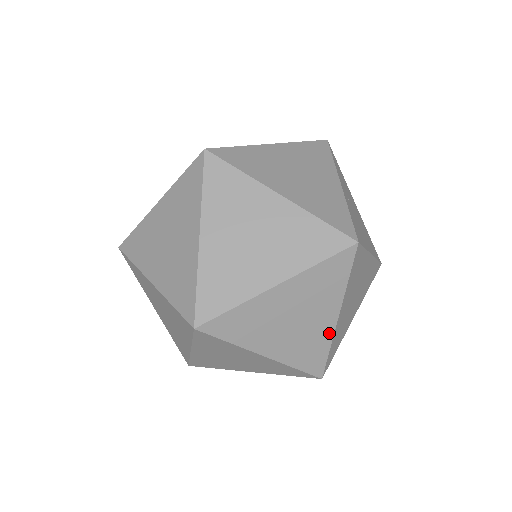
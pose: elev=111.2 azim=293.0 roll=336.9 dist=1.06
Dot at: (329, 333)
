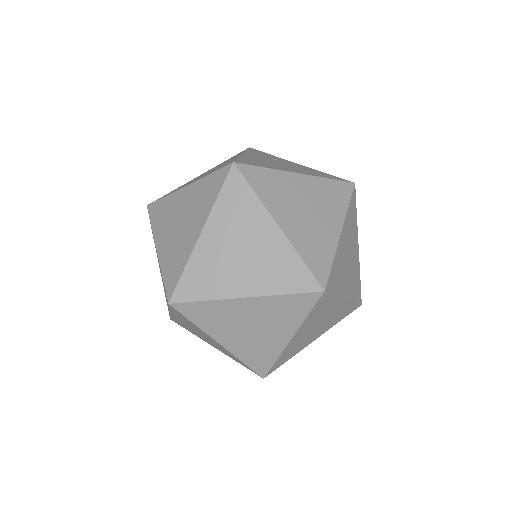
Dot at: (279, 348)
